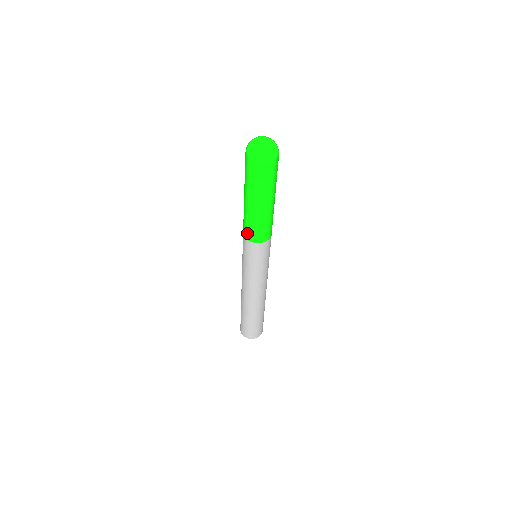
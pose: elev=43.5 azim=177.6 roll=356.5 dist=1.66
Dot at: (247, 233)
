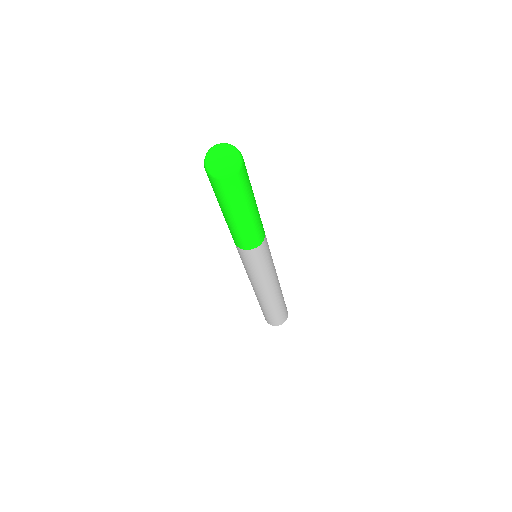
Dot at: occluded
